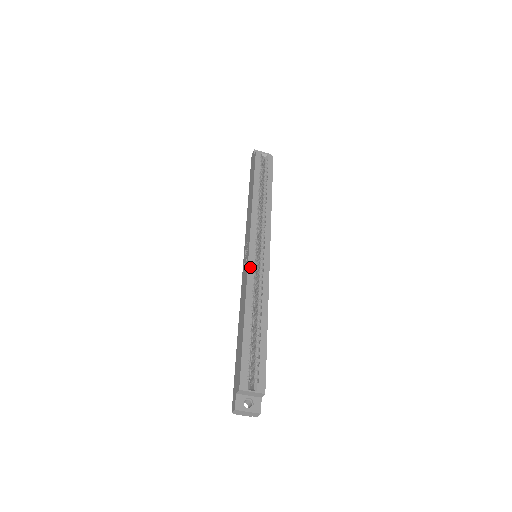
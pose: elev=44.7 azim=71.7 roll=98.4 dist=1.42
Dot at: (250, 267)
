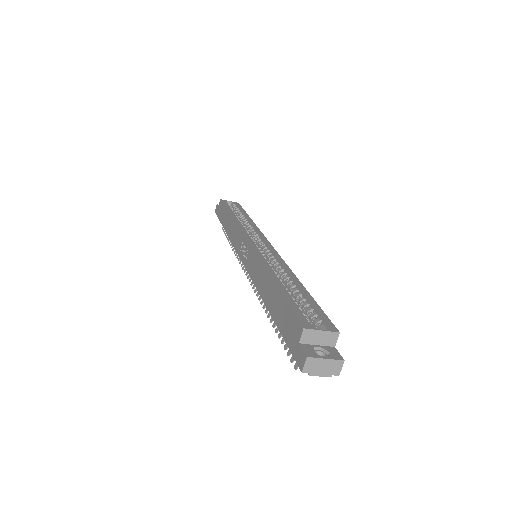
Dot at: (256, 251)
